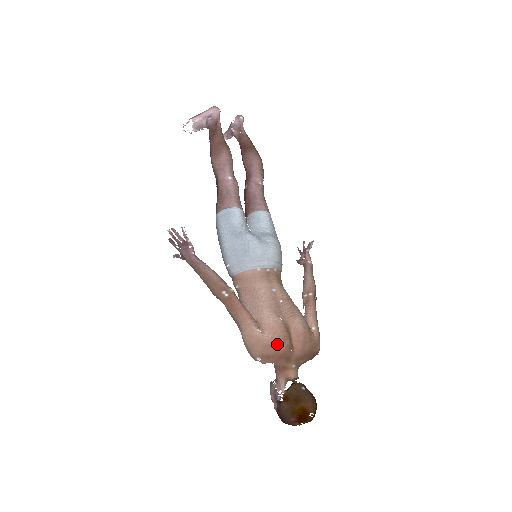
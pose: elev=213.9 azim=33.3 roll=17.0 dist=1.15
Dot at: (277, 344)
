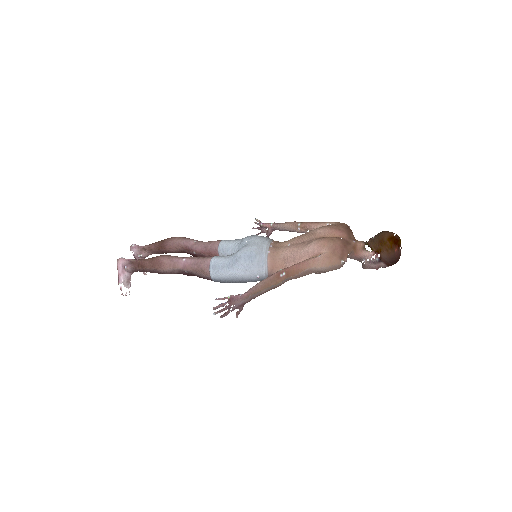
Dot at: (334, 245)
